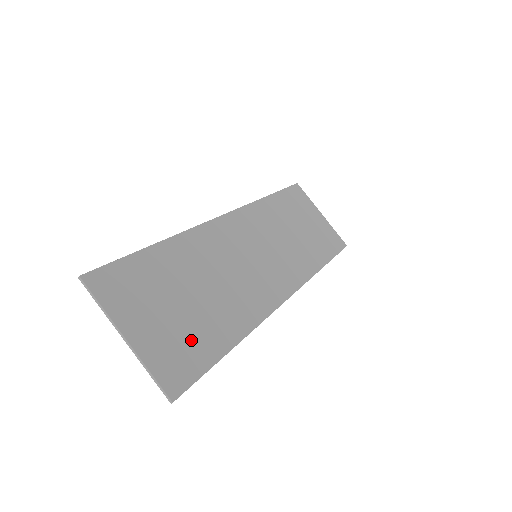
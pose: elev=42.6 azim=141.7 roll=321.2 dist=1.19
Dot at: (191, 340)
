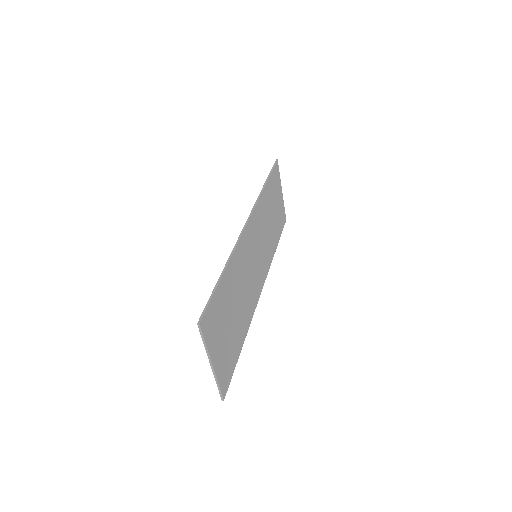
Dot at: (231, 350)
